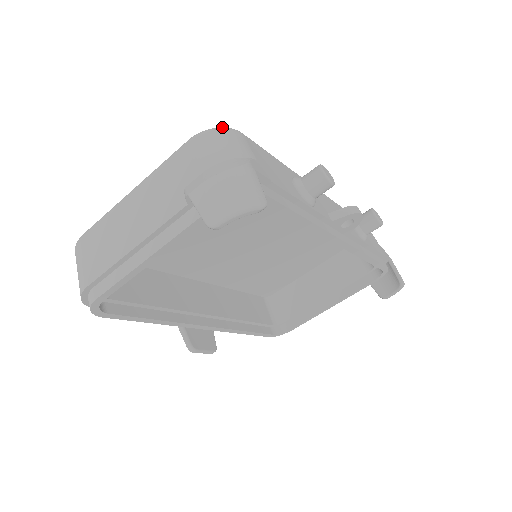
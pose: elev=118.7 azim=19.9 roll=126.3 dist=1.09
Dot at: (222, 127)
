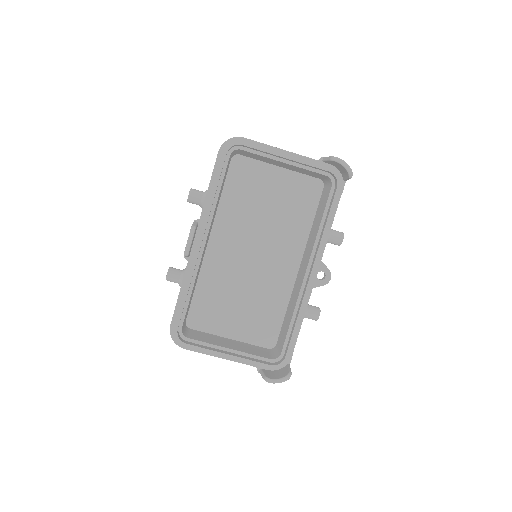
Dot at: occluded
